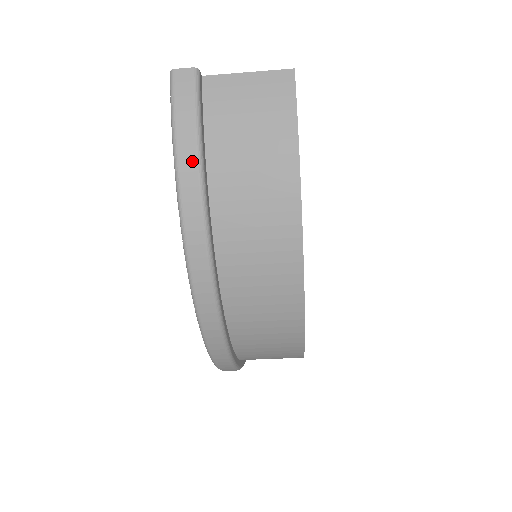
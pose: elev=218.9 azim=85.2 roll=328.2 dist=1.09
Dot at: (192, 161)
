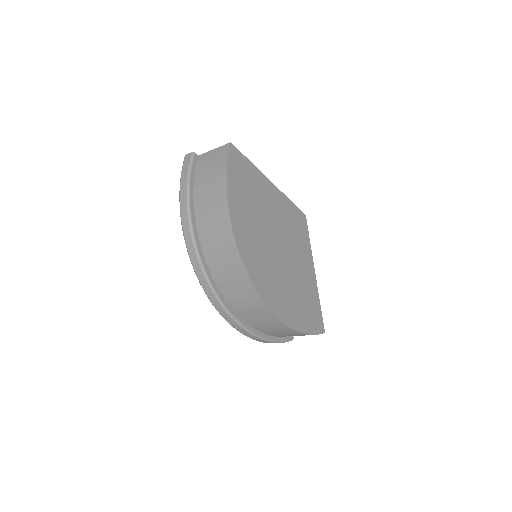
Dot at: (184, 191)
